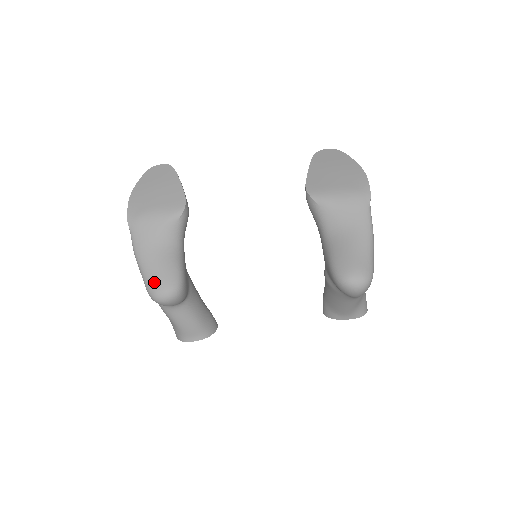
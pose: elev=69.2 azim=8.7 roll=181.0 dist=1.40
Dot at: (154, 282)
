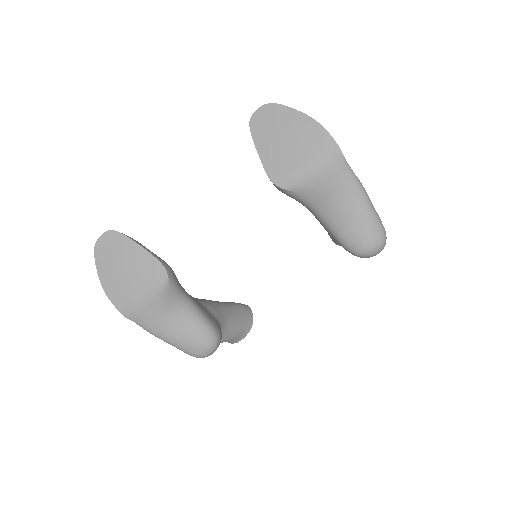
Dot at: (191, 348)
